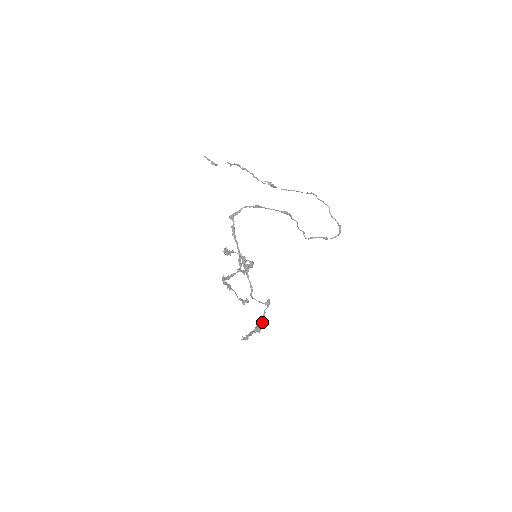
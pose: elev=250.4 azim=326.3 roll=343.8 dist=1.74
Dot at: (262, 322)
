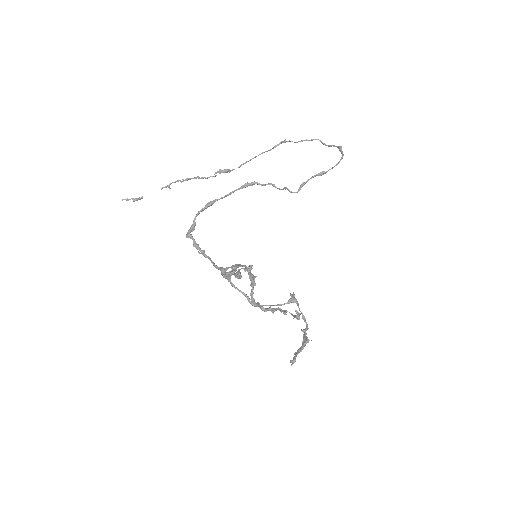
Dot at: (306, 327)
